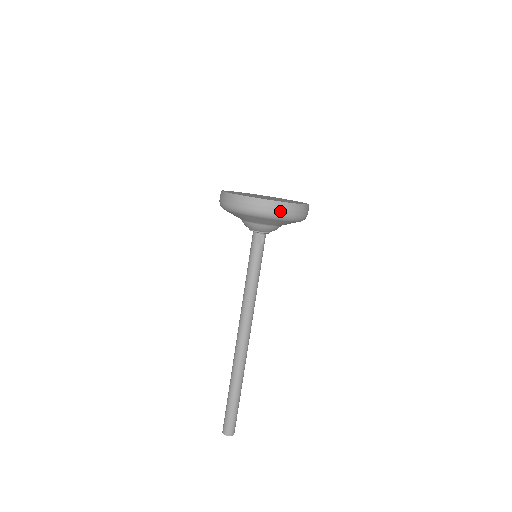
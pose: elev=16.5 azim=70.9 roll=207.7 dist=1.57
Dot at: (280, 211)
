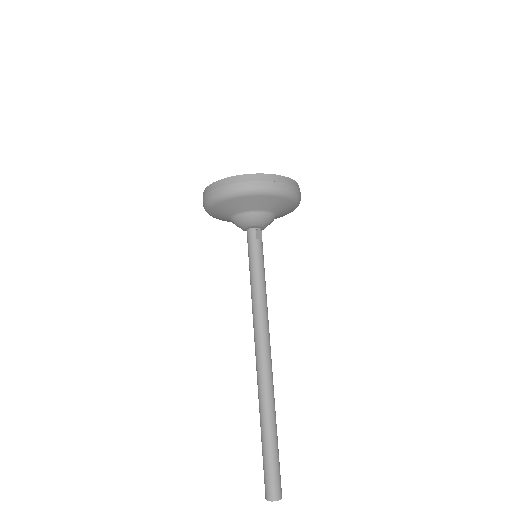
Dot at: (289, 186)
